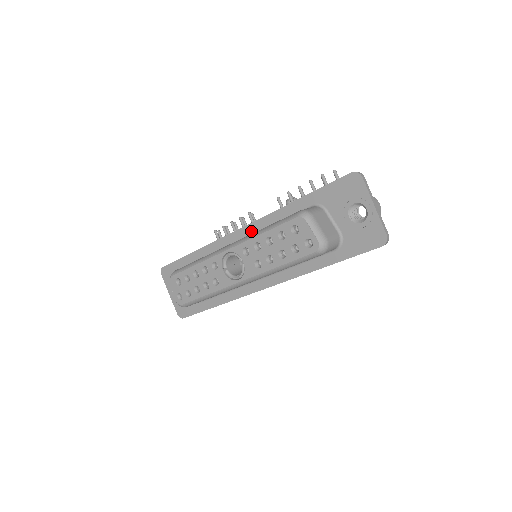
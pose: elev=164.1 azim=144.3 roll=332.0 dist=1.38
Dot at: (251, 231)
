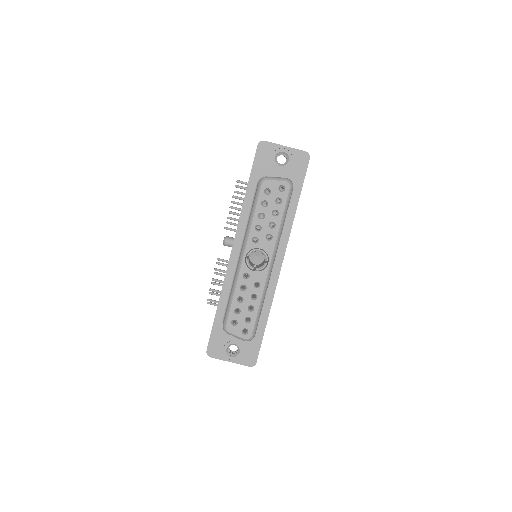
Dot at: (239, 242)
